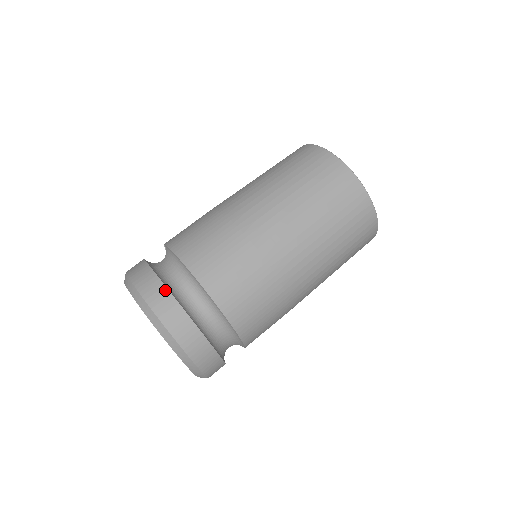
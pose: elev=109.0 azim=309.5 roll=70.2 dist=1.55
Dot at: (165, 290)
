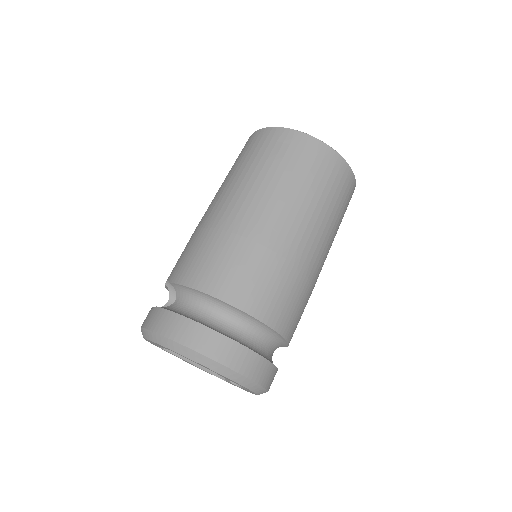
Dot at: (204, 329)
